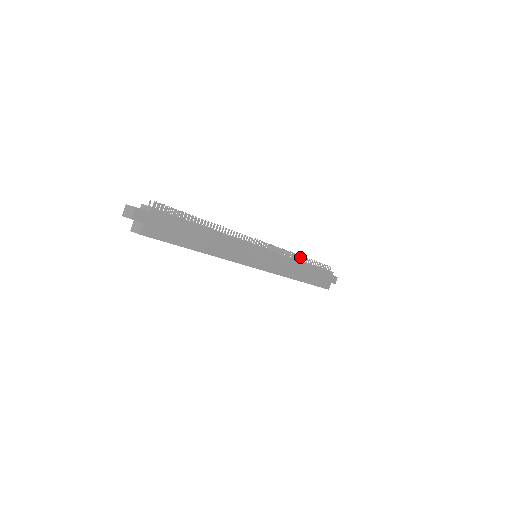
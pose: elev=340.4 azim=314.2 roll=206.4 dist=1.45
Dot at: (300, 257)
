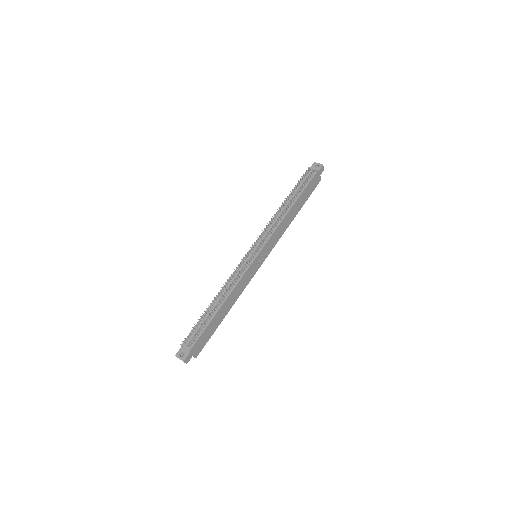
Dot at: (284, 201)
